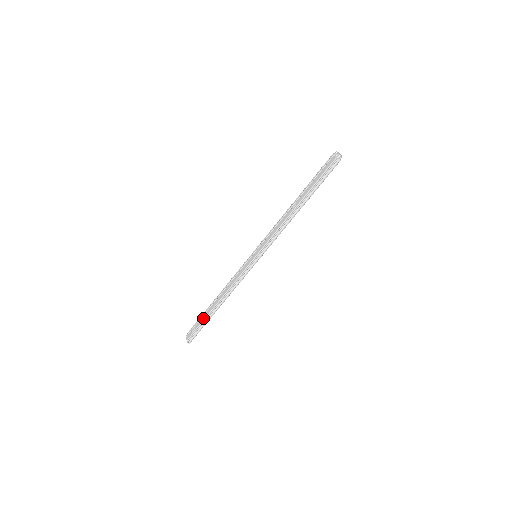
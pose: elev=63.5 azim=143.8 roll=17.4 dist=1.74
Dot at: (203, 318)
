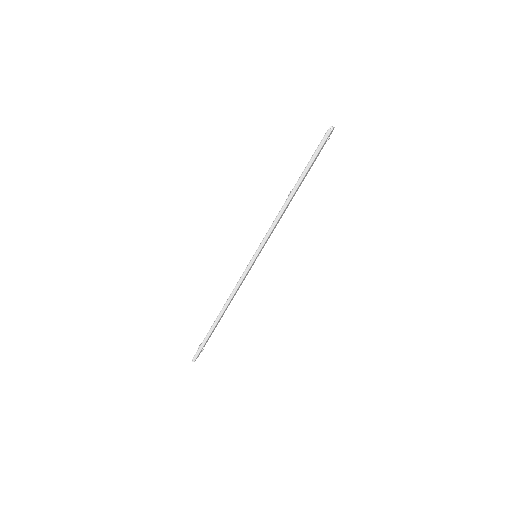
Dot at: occluded
